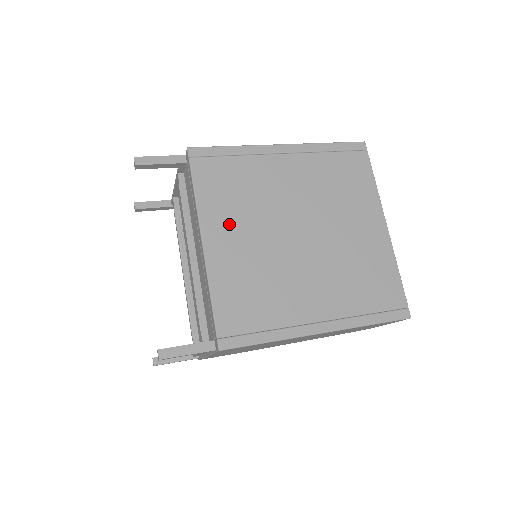
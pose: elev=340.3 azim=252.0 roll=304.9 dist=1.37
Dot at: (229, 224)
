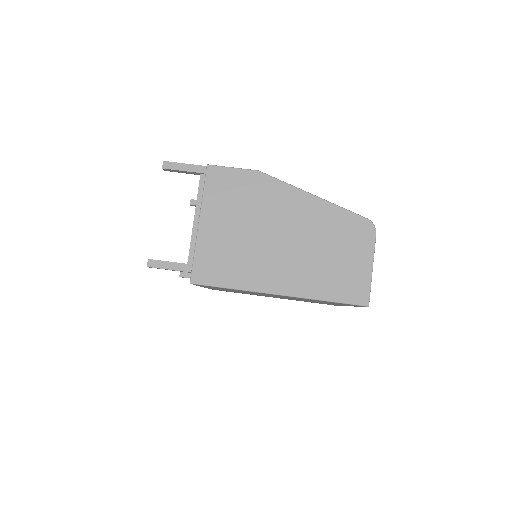
Dot at: occluded
